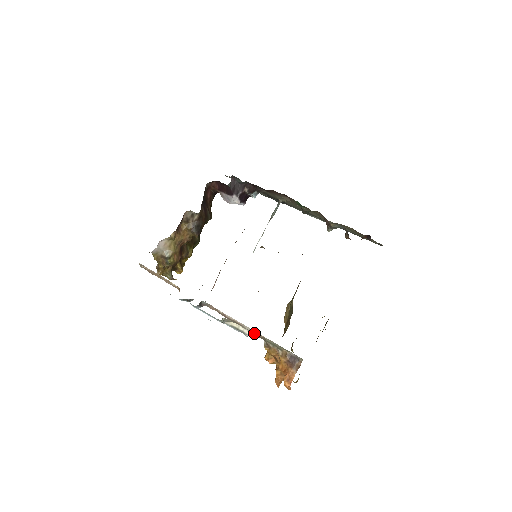
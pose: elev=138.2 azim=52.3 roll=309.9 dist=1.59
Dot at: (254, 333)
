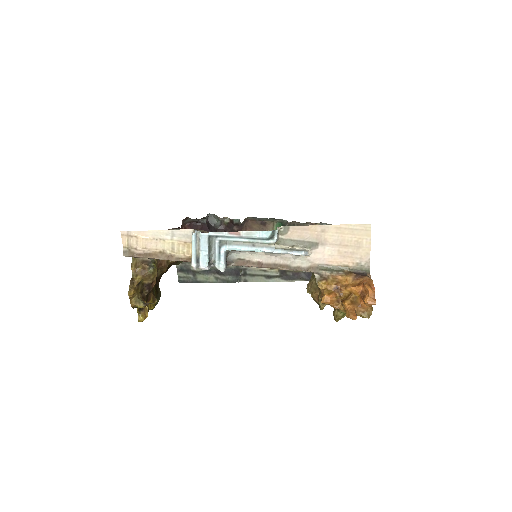
Dot at: (310, 251)
